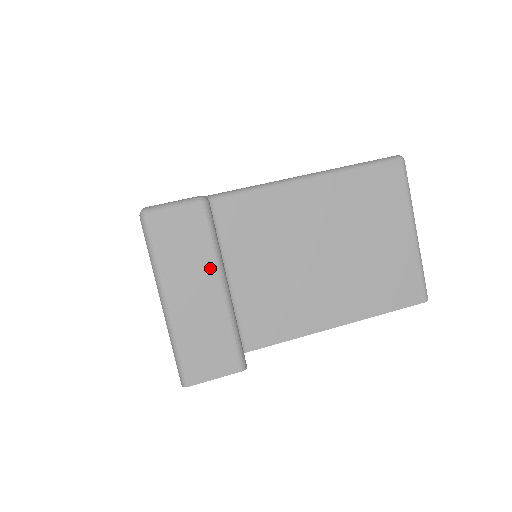
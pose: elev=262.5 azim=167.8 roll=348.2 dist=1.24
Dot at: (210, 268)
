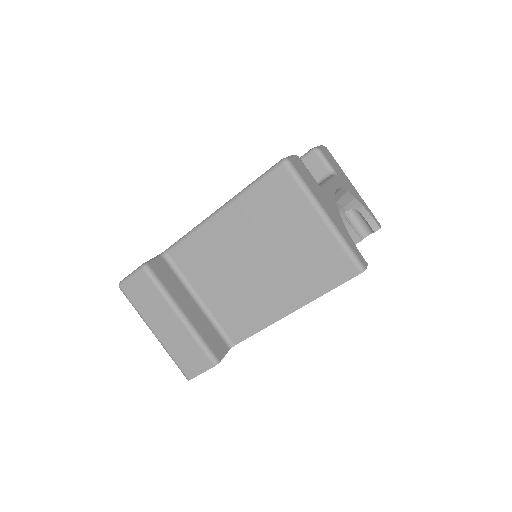
Dot at: (166, 307)
